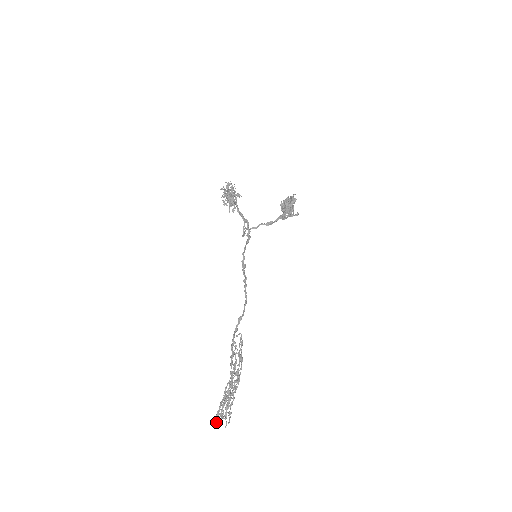
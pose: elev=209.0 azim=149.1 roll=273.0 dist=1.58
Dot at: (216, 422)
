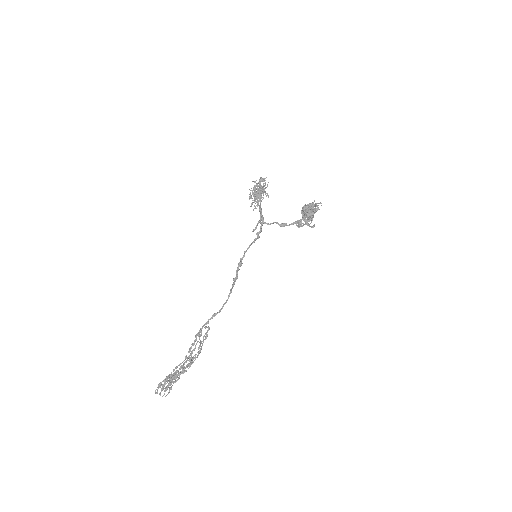
Dot at: occluded
